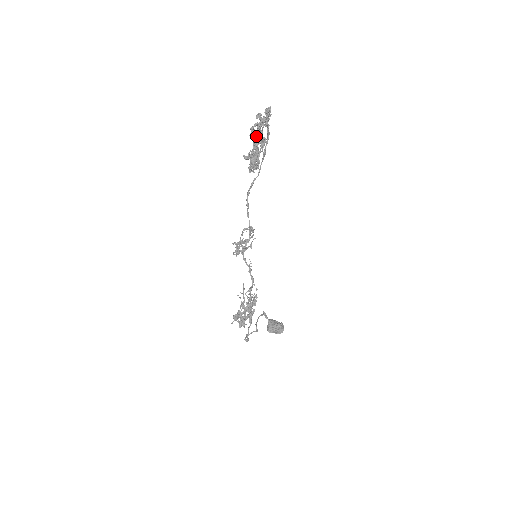
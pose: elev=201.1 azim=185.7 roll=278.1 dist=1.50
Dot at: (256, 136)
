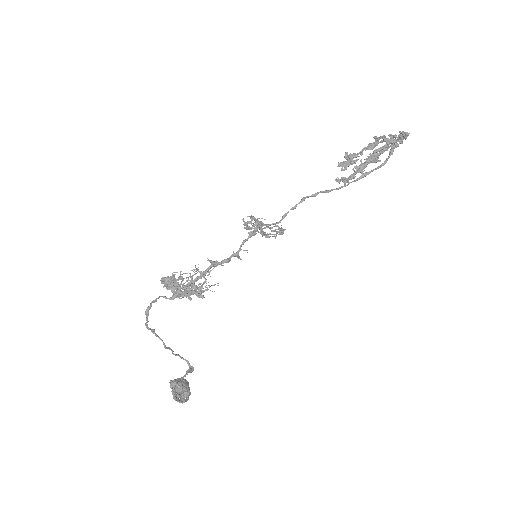
Dot at: (373, 143)
